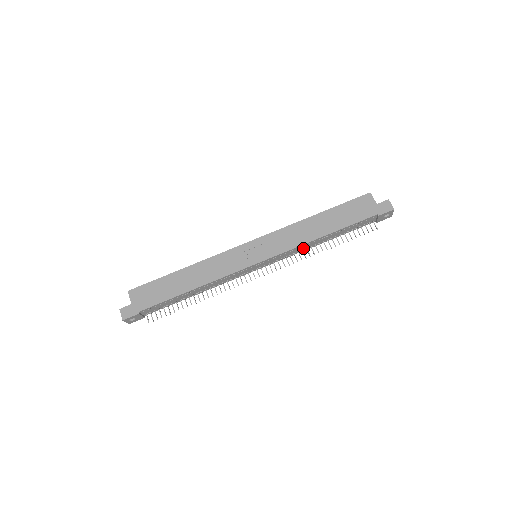
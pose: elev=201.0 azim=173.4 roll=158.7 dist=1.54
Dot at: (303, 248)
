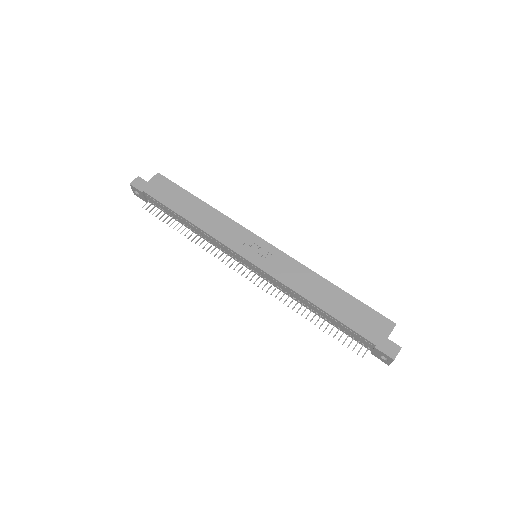
Dot at: (292, 294)
